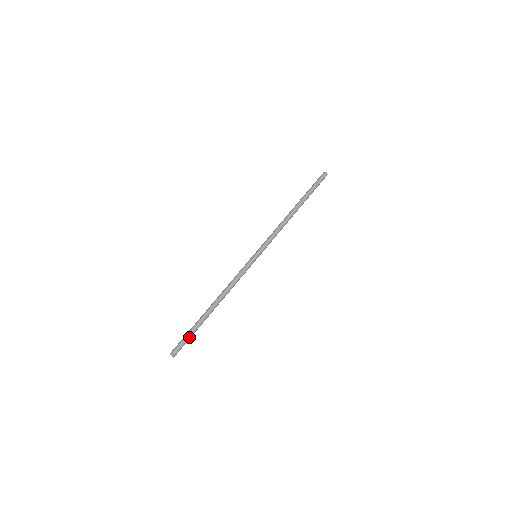
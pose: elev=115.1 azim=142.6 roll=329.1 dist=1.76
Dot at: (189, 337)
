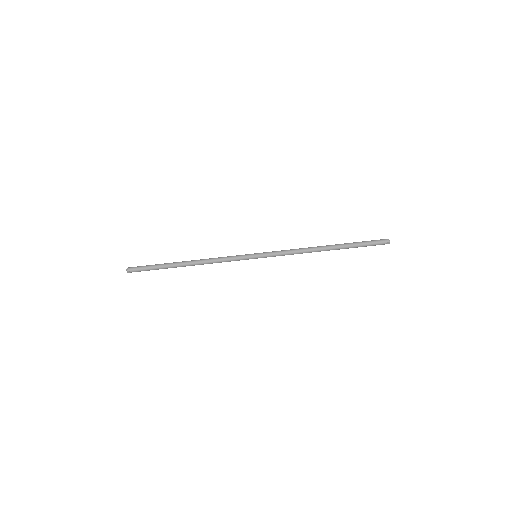
Dot at: (150, 269)
